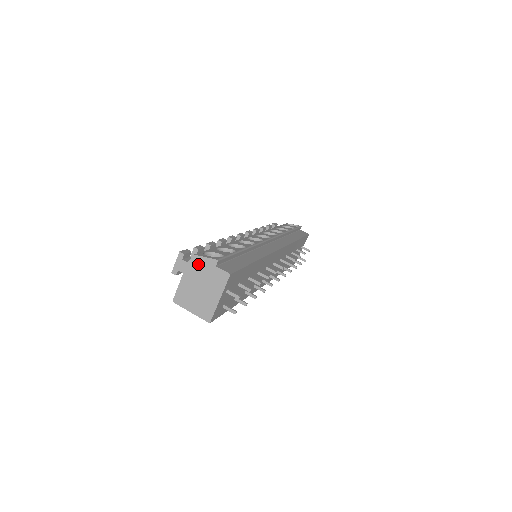
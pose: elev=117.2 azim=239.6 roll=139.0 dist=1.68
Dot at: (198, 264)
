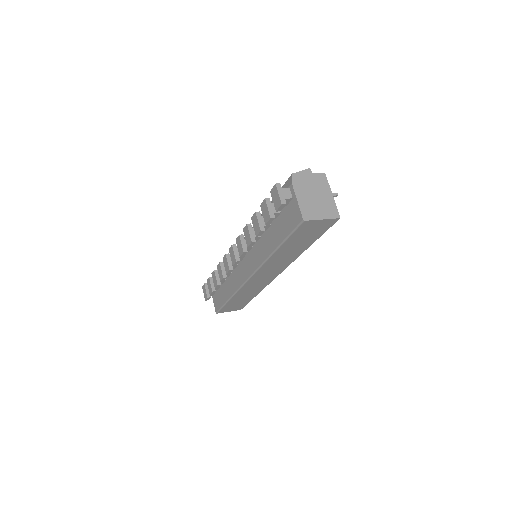
Dot at: (300, 179)
